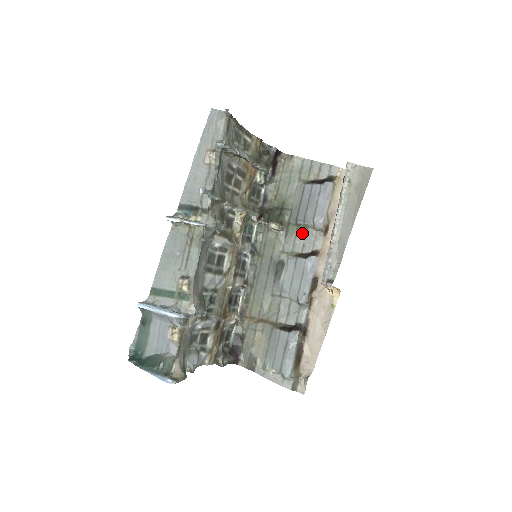
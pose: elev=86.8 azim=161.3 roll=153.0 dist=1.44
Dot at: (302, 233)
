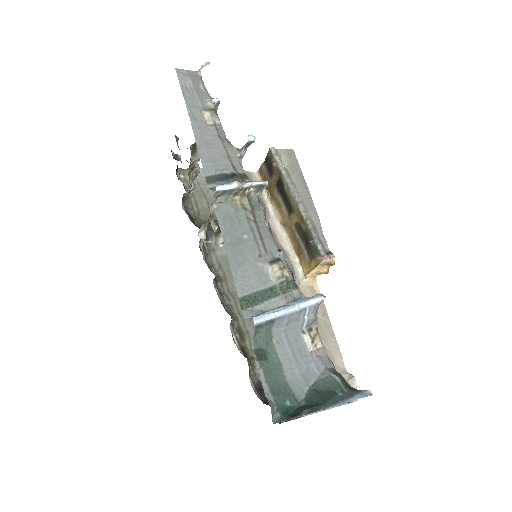
Dot at: occluded
